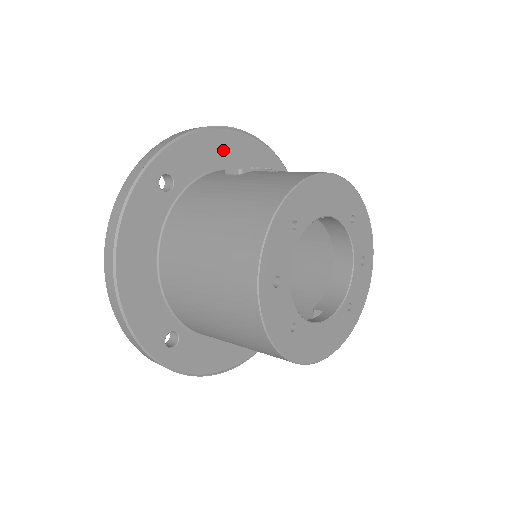
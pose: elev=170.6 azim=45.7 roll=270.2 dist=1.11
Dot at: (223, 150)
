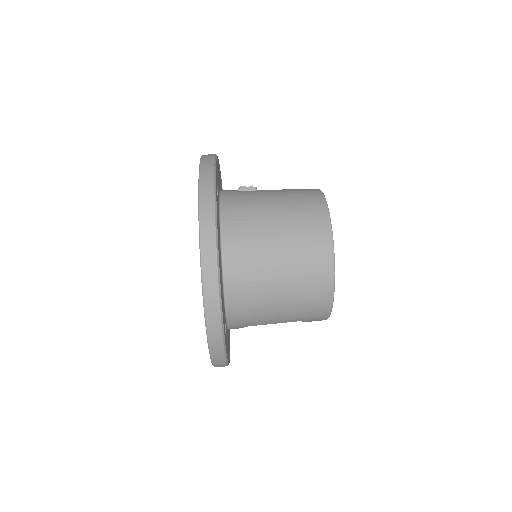
Dot at: (219, 175)
